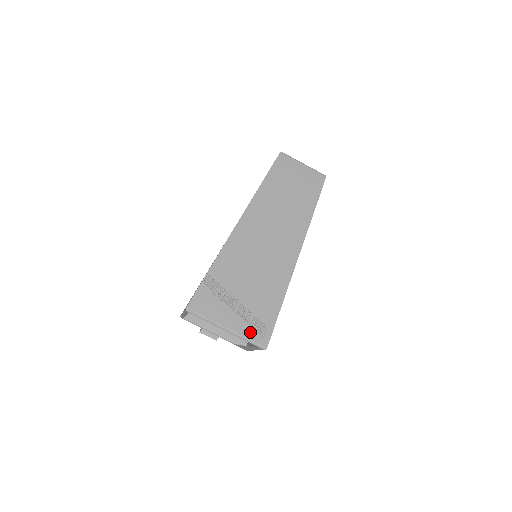
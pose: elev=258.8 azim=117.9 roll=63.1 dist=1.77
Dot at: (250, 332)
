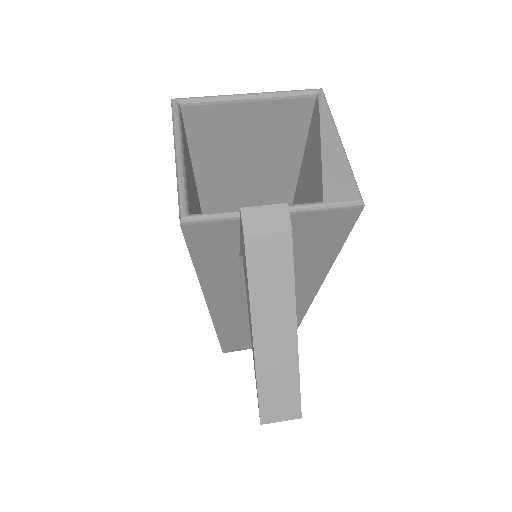
Dot at: (285, 103)
